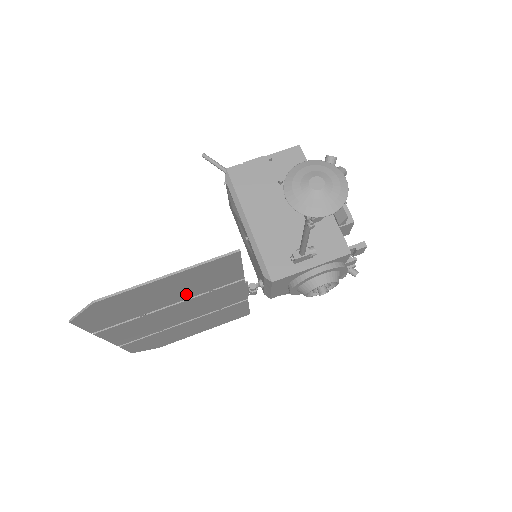
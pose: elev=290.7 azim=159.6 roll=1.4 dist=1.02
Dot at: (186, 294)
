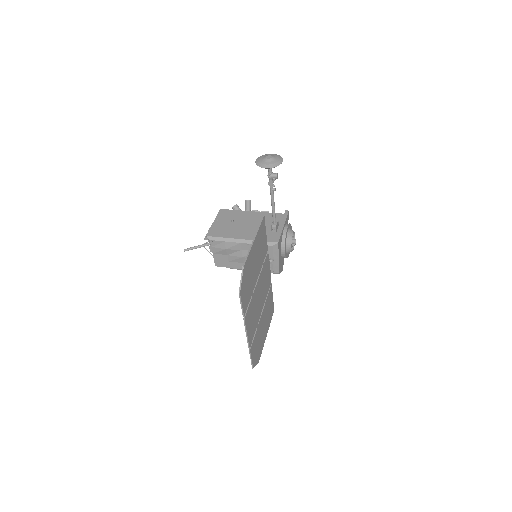
Dot at: (259, 266)
